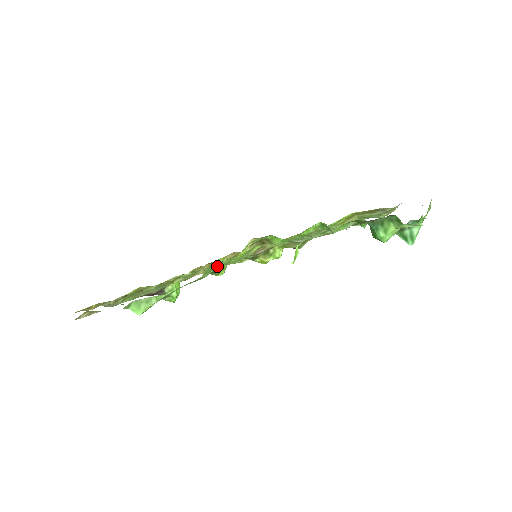
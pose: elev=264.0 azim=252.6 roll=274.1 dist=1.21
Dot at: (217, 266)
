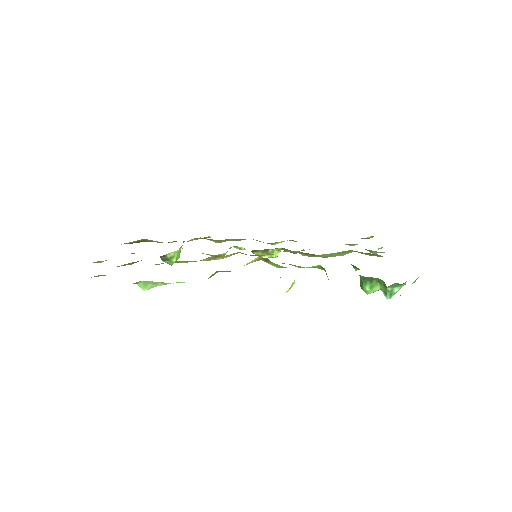
Dot at: (222, 271)
